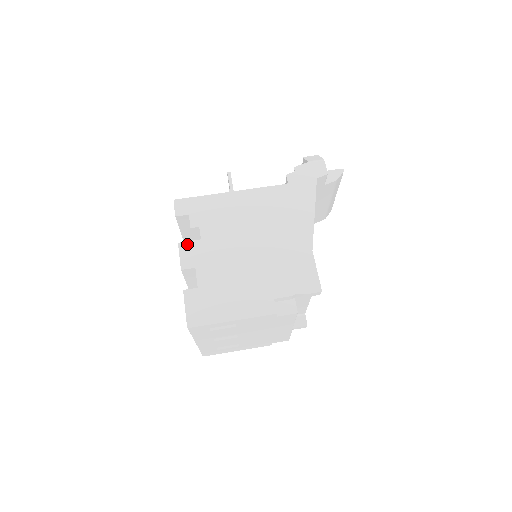
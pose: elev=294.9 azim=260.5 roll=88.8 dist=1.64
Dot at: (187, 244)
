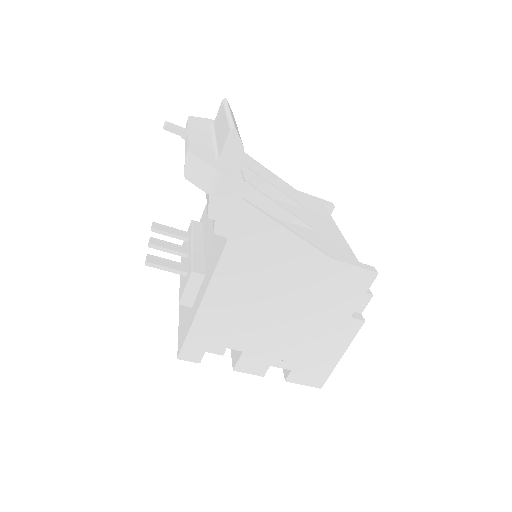
Dot at: (240, 364)
